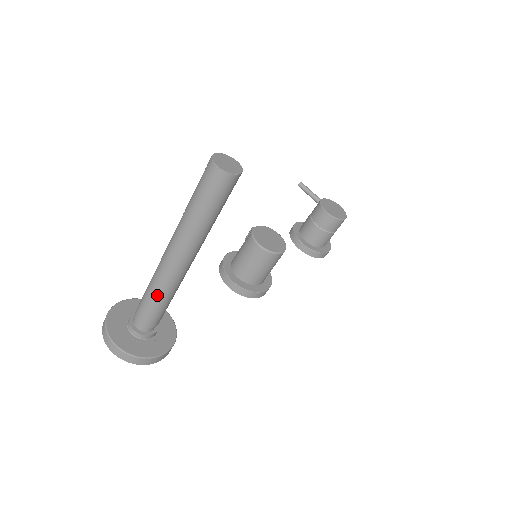
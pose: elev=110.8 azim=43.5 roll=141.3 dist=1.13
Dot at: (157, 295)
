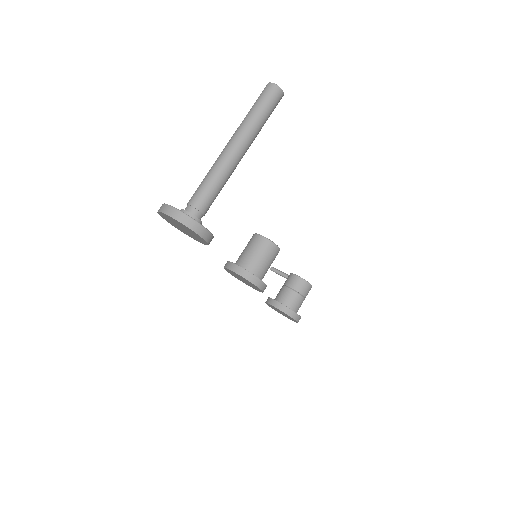
Dot at: (214, 175)
